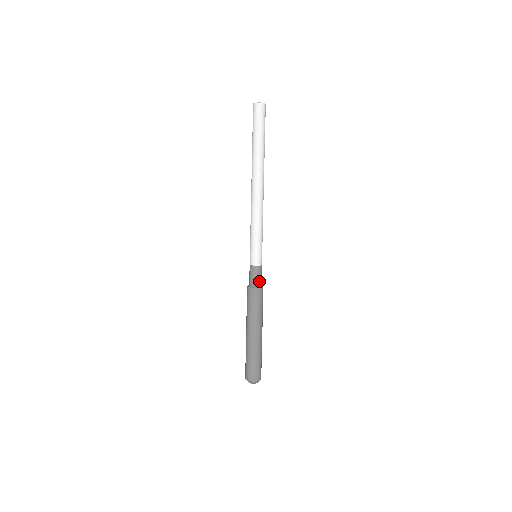
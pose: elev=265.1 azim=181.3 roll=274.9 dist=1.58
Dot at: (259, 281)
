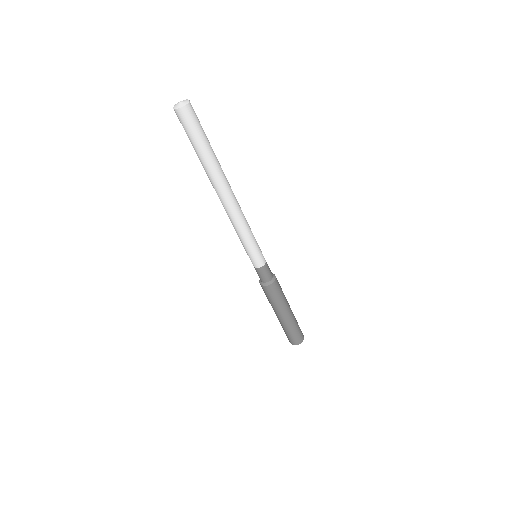
Dot at: (270, 276)
